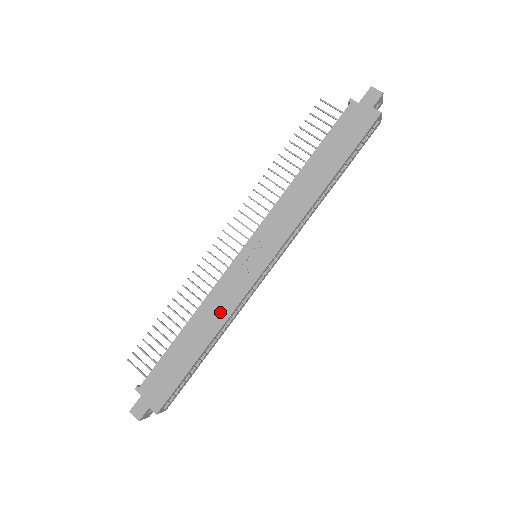
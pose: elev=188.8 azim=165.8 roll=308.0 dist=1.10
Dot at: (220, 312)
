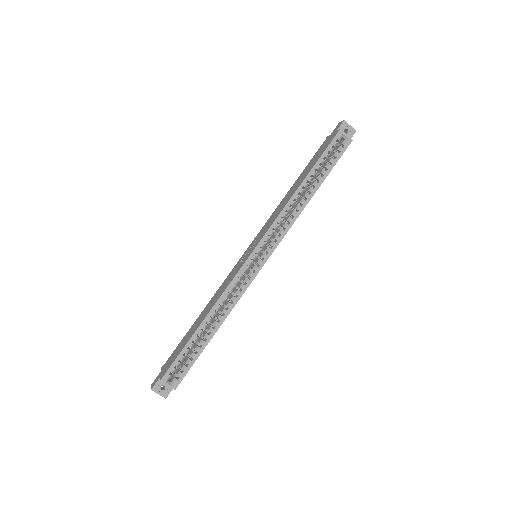
Dot at: (219, 295)
